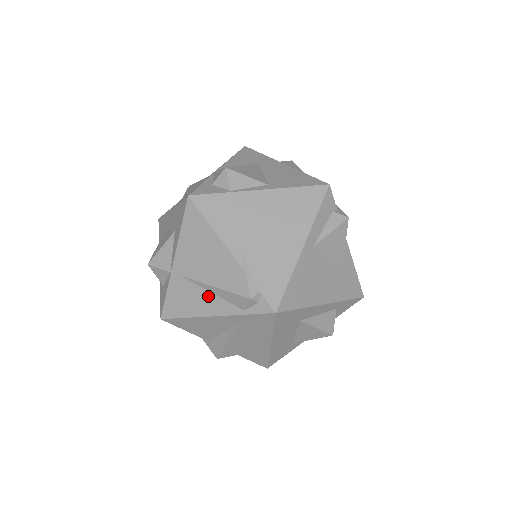
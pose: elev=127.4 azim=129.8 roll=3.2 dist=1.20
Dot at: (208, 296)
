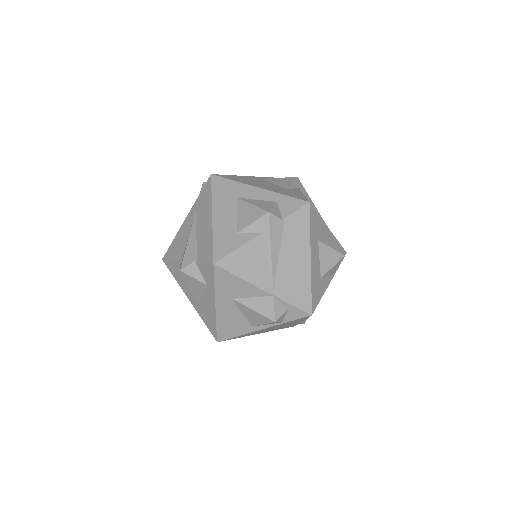
Dot at: occluded
